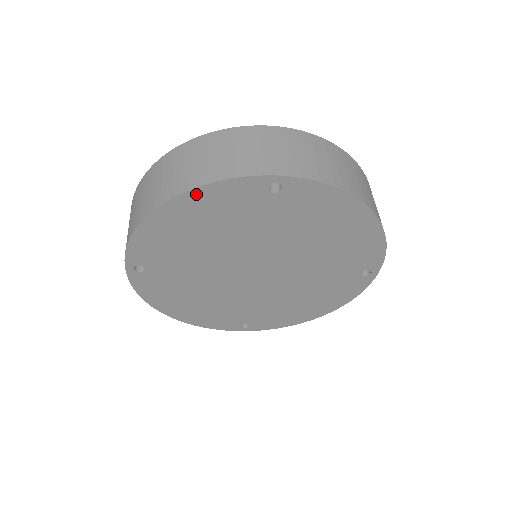
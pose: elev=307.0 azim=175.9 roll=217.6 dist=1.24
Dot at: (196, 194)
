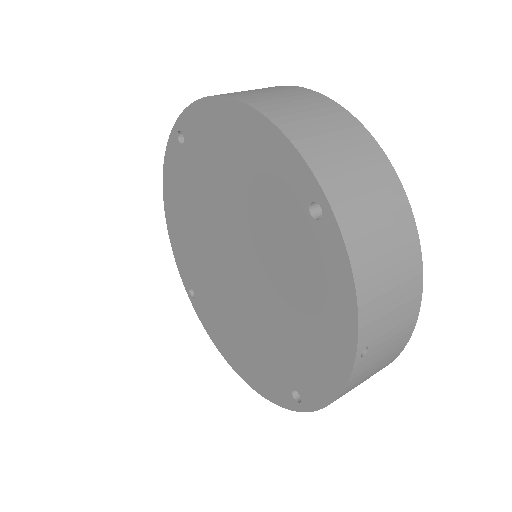
Dot at: (166, 181)
